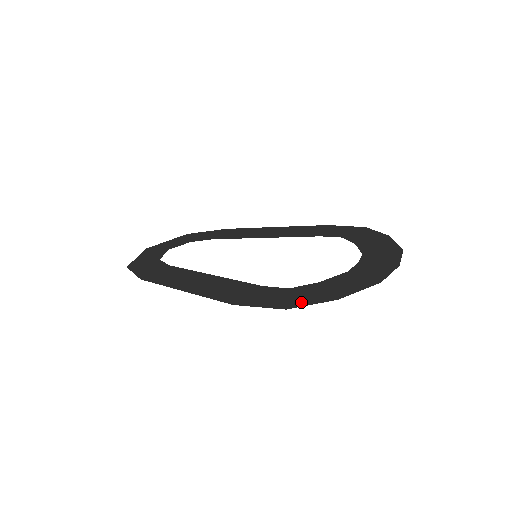
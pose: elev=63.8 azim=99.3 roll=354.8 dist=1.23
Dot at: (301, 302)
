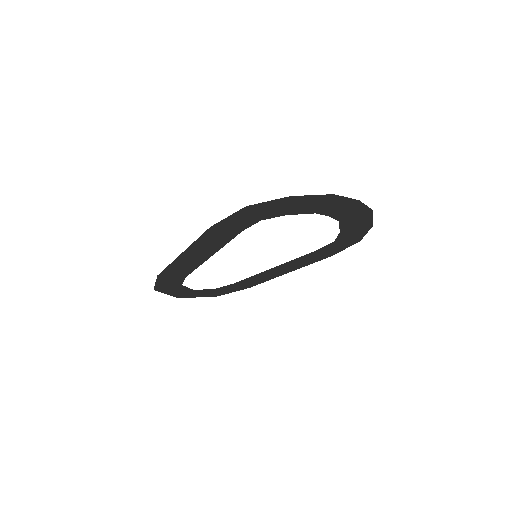
Dot at: (261, 206)
